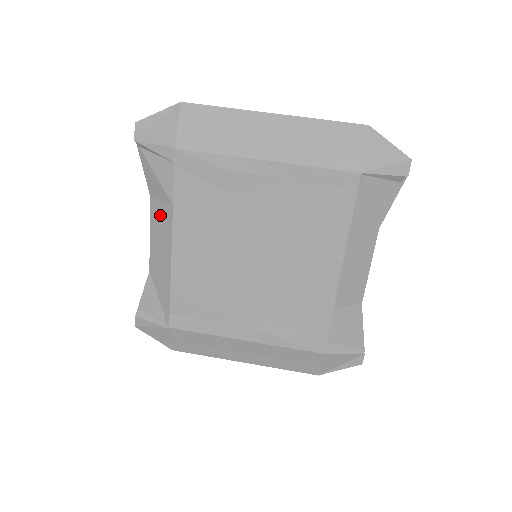
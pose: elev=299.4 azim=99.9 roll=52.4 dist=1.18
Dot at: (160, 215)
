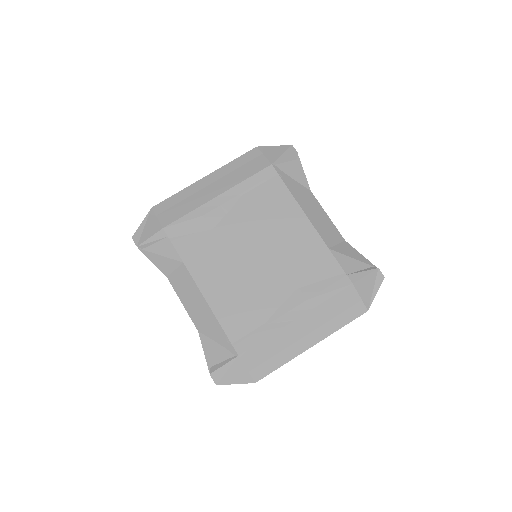
Dot at: (180, 280)
